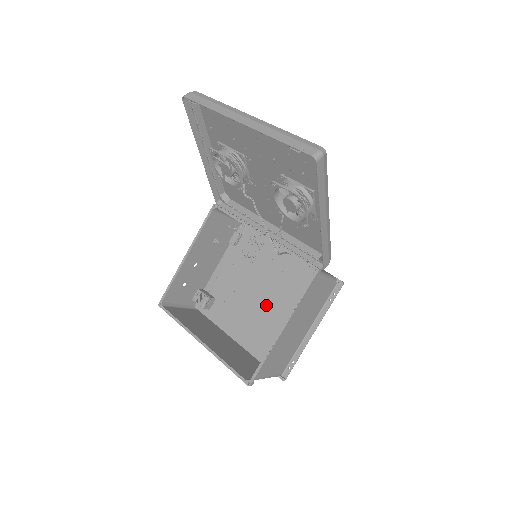
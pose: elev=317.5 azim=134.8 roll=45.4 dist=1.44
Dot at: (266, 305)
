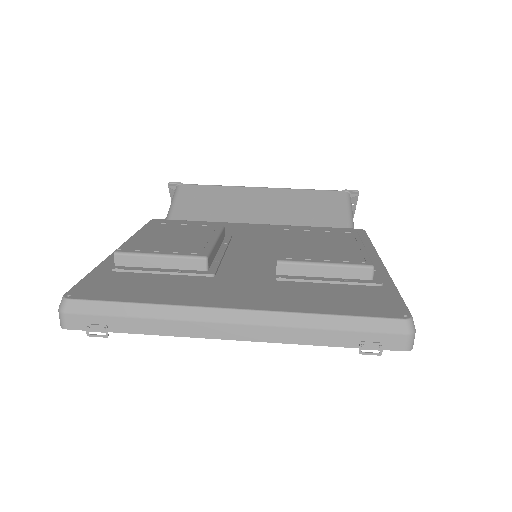
Dot at: occluded
